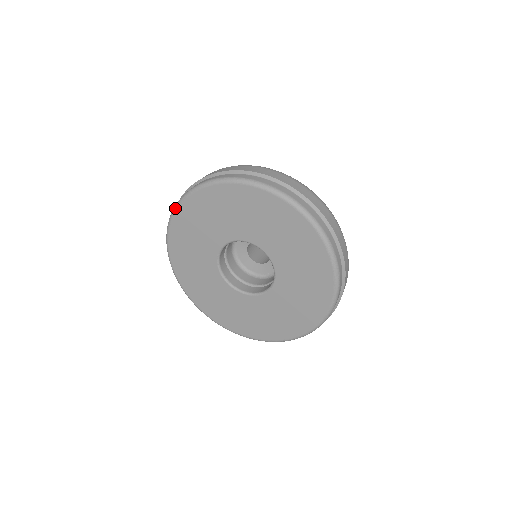
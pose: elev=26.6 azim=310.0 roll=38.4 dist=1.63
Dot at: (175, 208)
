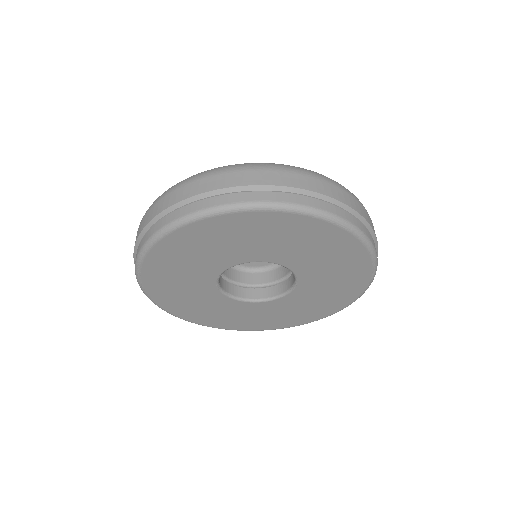
Dot at: (215, 213)
